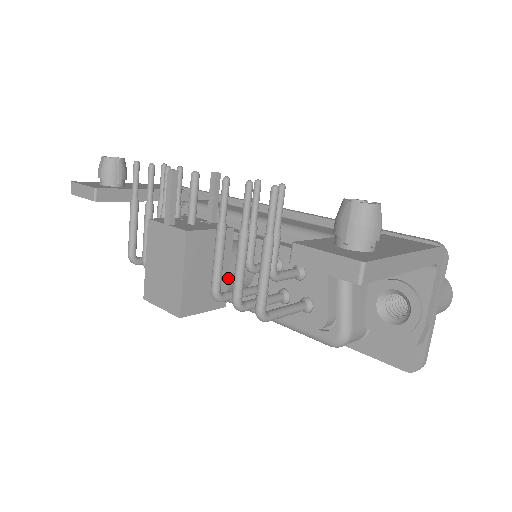
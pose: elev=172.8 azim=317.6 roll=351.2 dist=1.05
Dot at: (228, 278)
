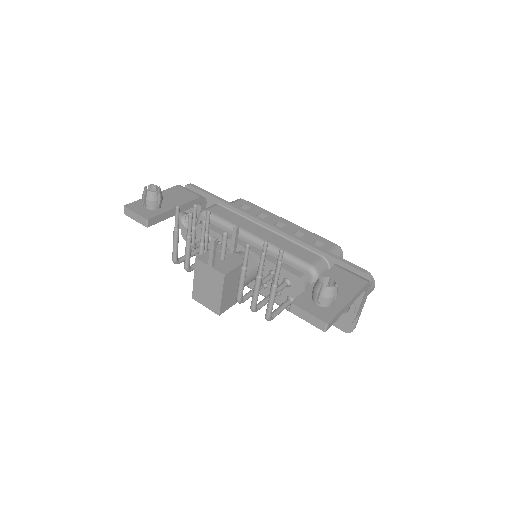
Dot at: (244, 285)
